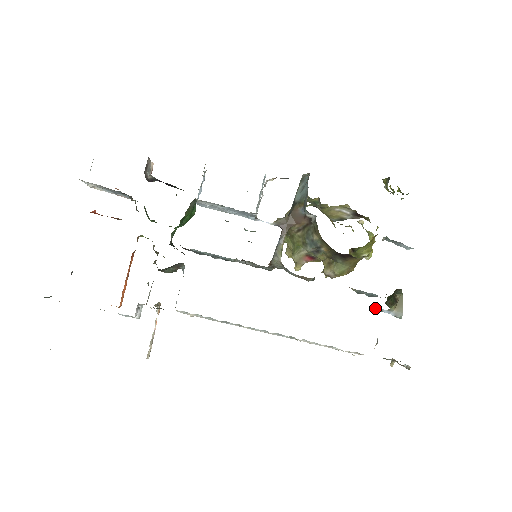
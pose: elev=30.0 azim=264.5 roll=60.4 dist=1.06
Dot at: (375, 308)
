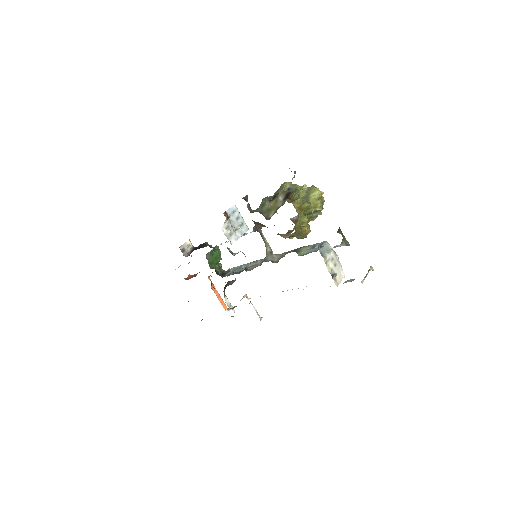
Dot at: (332, 248)
